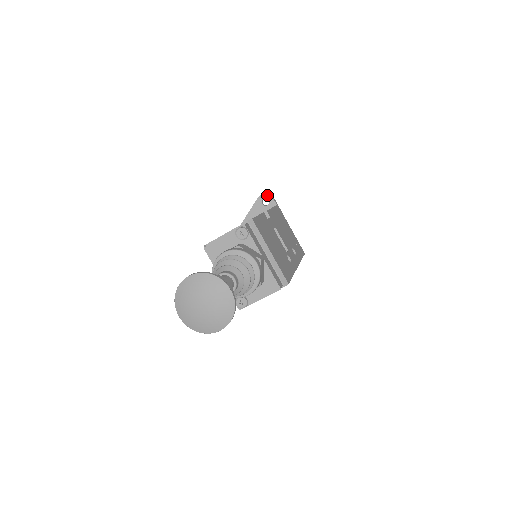
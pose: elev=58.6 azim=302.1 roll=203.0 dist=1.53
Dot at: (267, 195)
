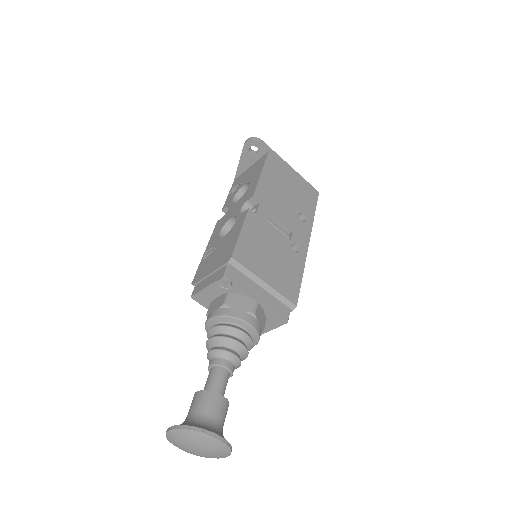
Dot at: (253, 142)
